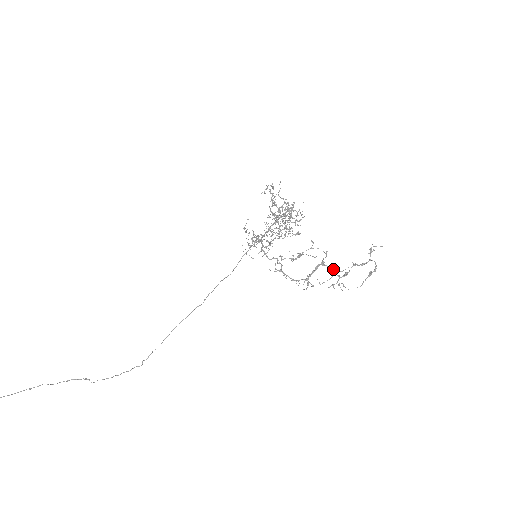
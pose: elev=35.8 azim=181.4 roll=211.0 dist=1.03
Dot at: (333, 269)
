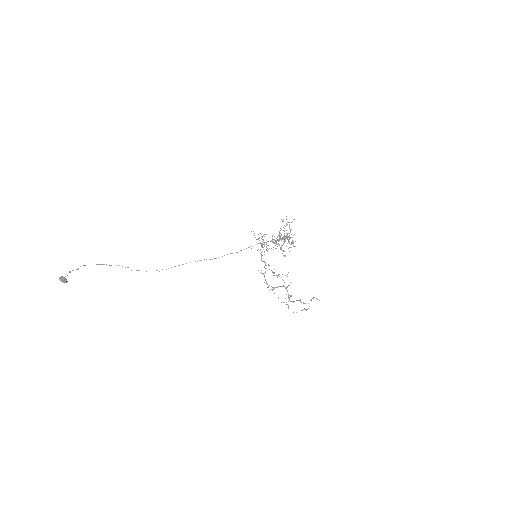
Dot at: occluded
